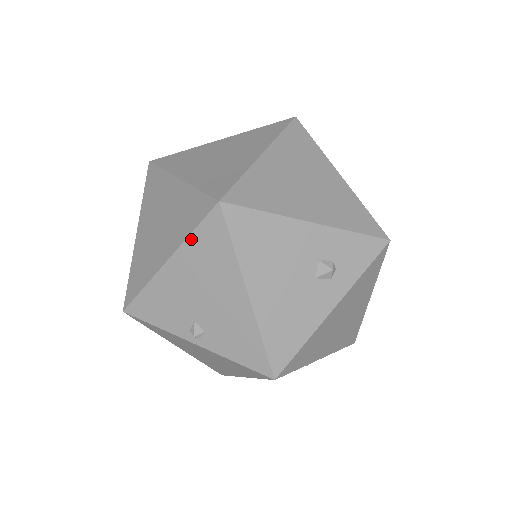
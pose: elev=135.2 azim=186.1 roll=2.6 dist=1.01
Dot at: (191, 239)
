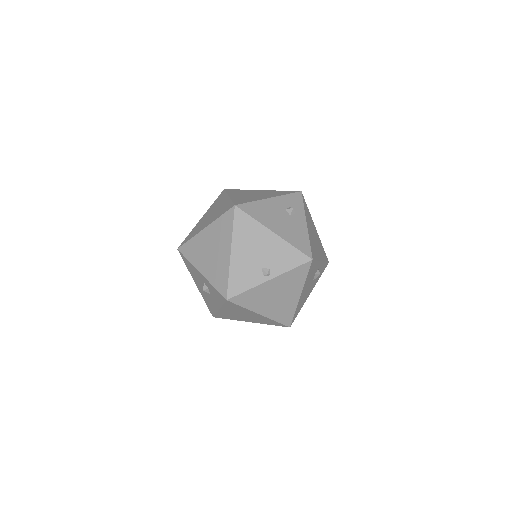
Dot at: (234, 231)
